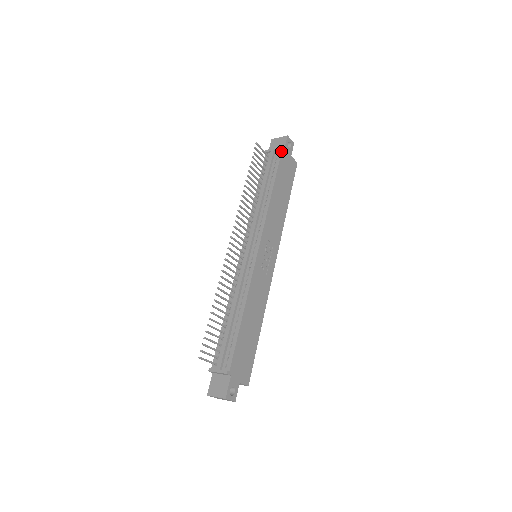
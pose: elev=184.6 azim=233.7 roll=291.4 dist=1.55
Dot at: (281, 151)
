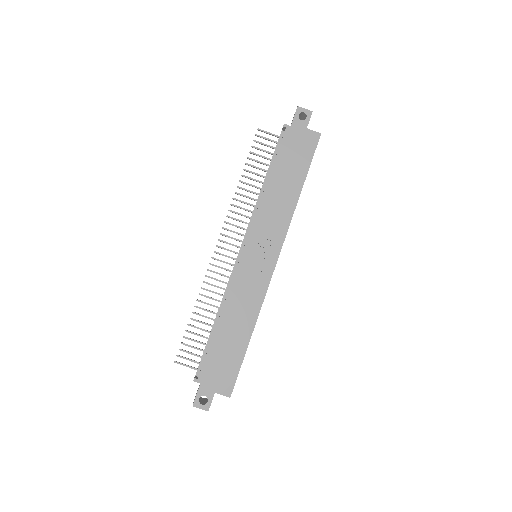
Dot at: (285, 129)
